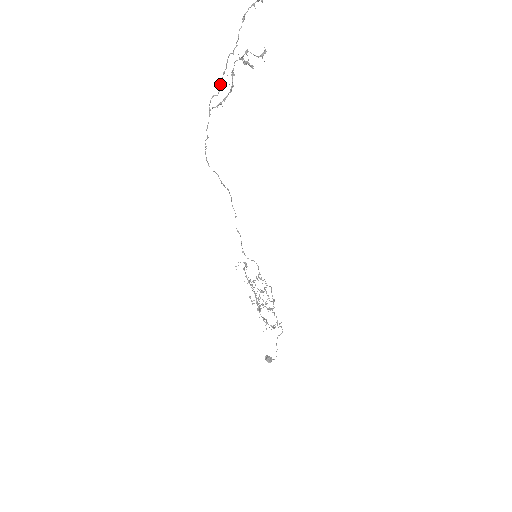
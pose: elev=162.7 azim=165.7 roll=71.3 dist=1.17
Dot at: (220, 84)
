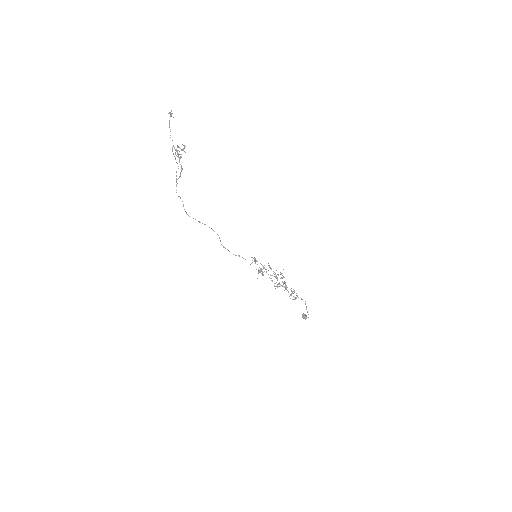
Dot at: occluded
